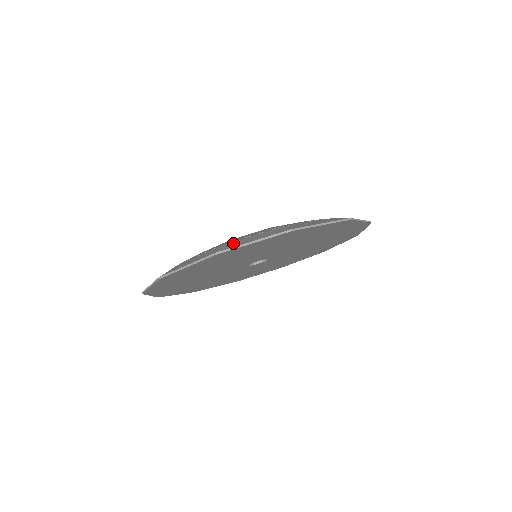
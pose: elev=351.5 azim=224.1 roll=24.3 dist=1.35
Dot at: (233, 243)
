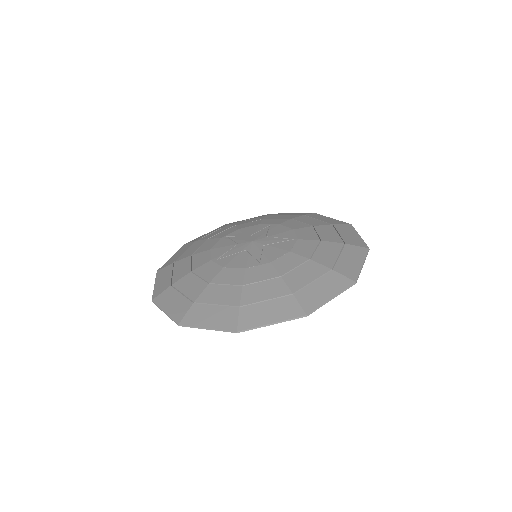
Dot at: (307, 295)
